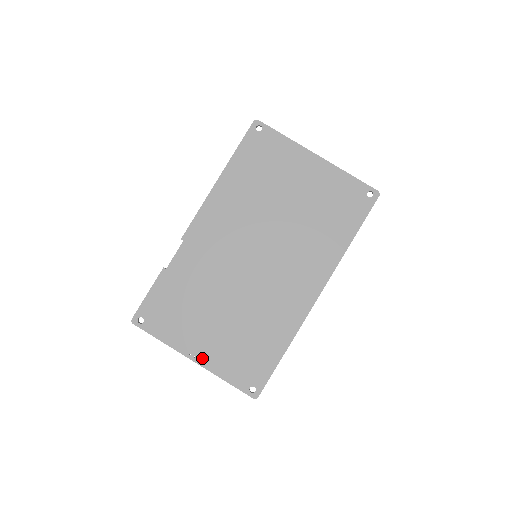
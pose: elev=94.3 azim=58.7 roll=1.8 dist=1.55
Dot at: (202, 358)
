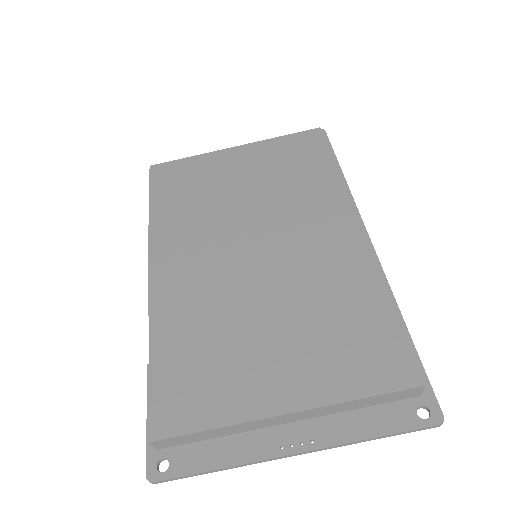
Dot at: (304, 436)
